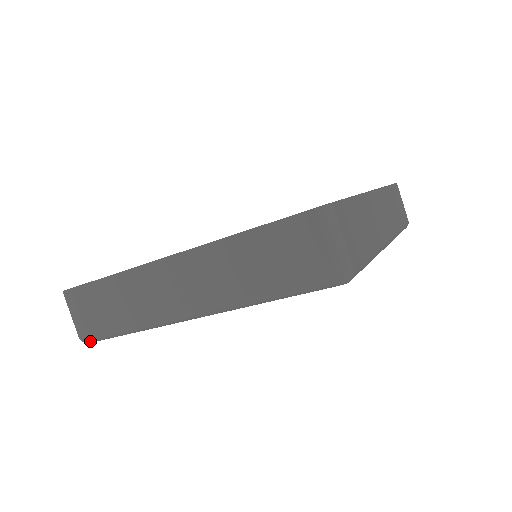
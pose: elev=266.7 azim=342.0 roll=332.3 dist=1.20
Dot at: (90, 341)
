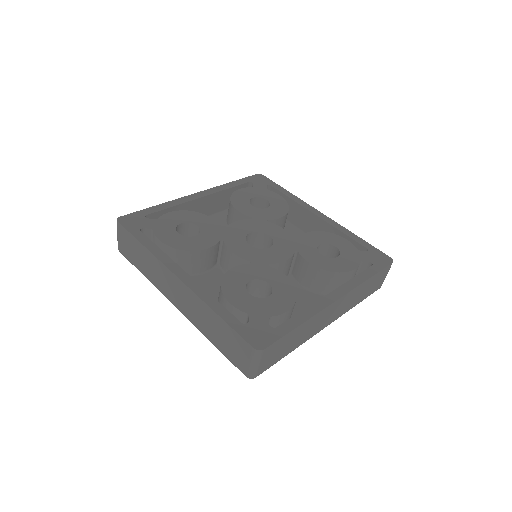
Dot at: (123, 255)
